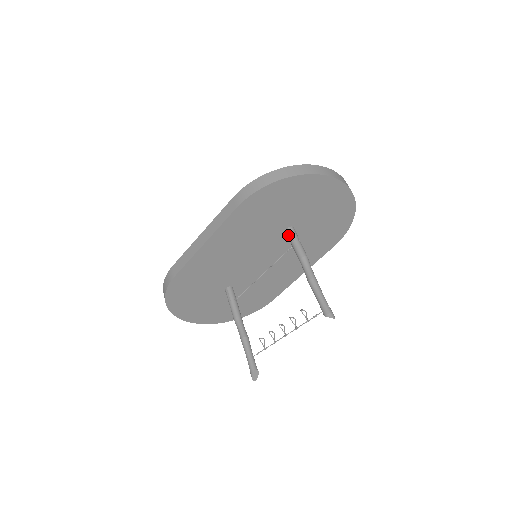
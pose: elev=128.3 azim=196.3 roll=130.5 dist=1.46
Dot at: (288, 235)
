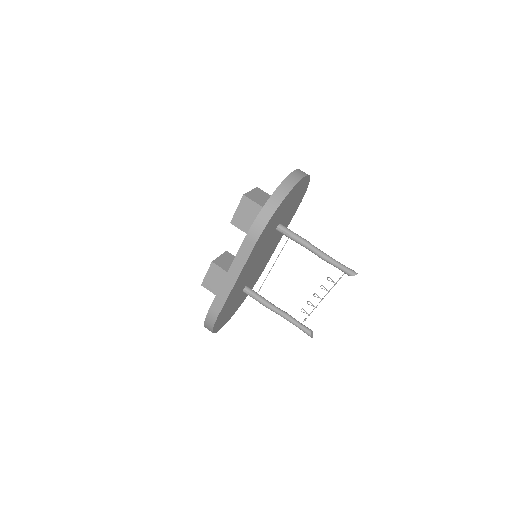
Dot at: (281, 232)
